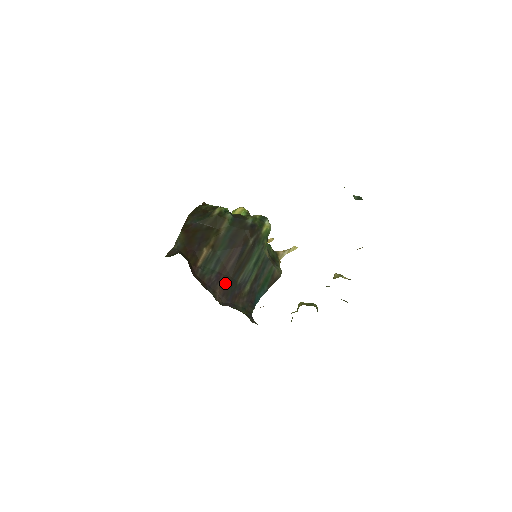
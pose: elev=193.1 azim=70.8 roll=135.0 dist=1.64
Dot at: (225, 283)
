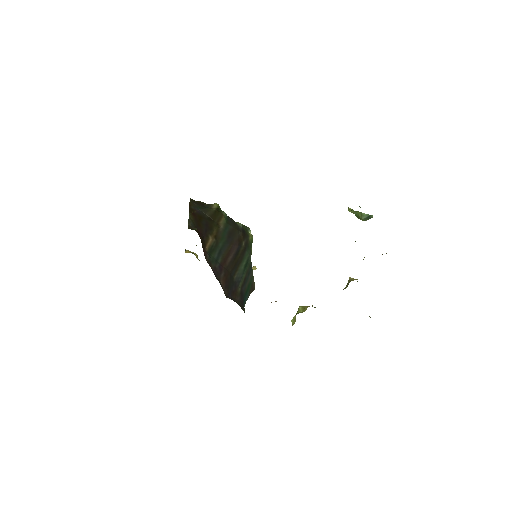
Dot at: (226, 276)
